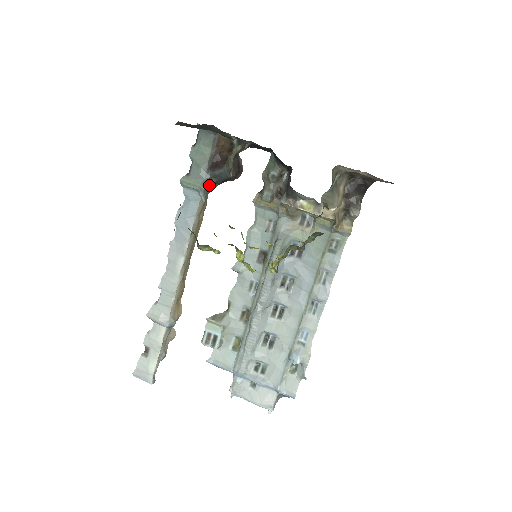
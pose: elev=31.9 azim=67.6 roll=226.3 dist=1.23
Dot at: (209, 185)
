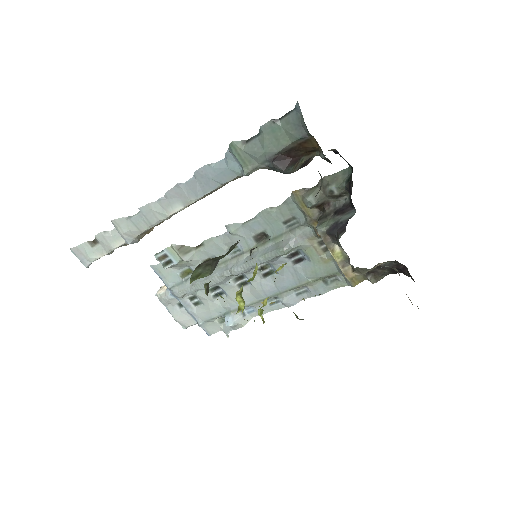
Dot at: (259, 168)
